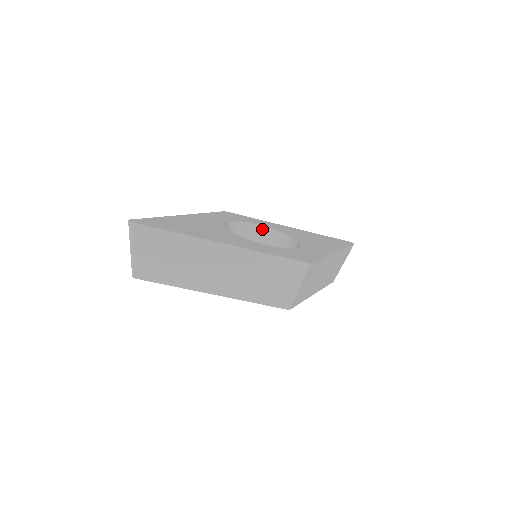
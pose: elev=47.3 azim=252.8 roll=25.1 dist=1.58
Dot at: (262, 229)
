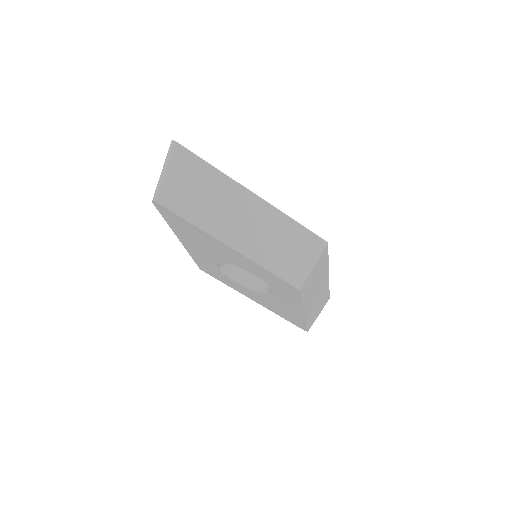
Dot at: occluded
